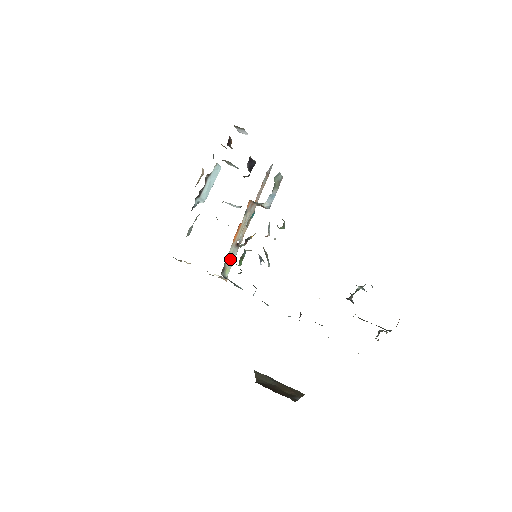
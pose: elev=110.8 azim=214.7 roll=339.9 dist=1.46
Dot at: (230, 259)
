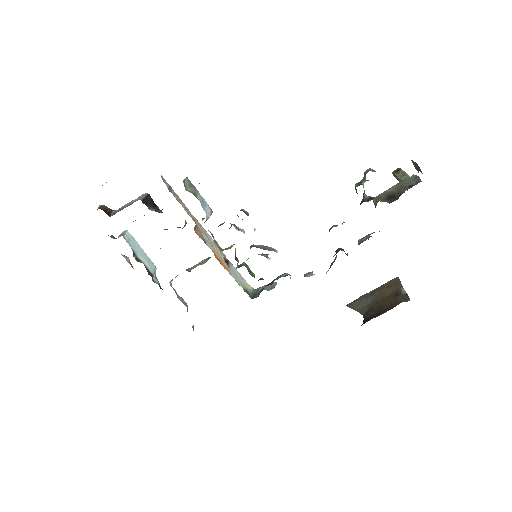
Dot at: (238, 278)
